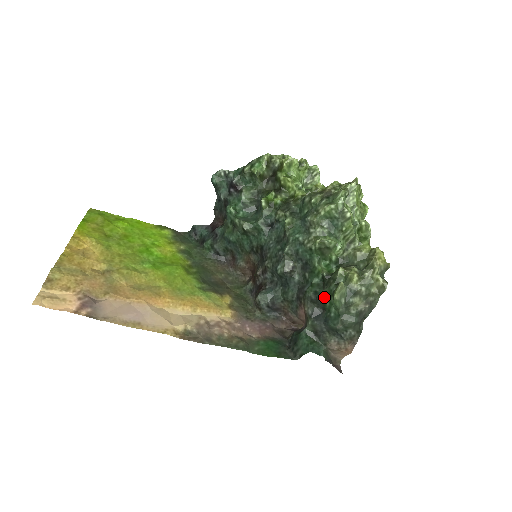
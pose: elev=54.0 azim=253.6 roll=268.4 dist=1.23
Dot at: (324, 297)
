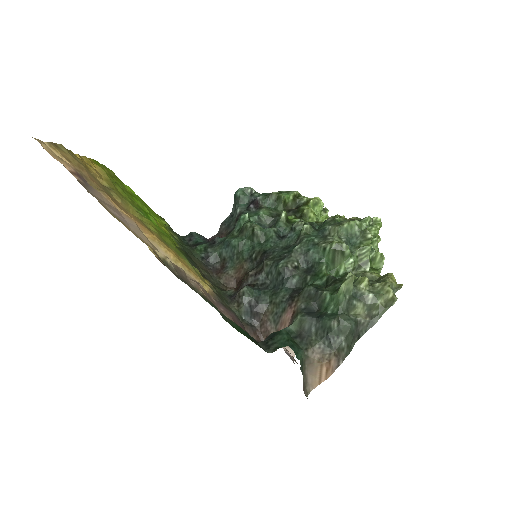
Dot at: (326, 291)
